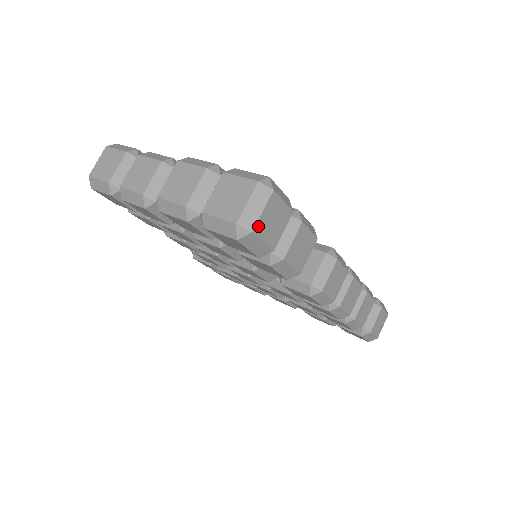
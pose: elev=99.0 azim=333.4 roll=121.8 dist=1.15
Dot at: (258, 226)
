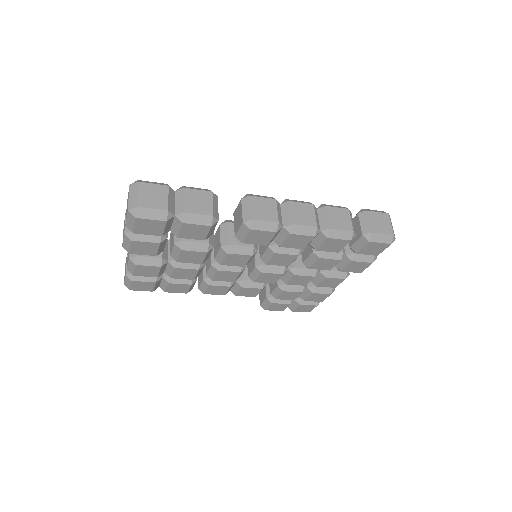
Dot at: (140, 202)
